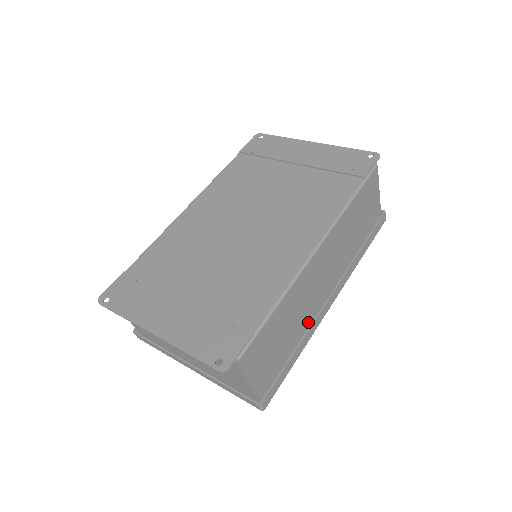
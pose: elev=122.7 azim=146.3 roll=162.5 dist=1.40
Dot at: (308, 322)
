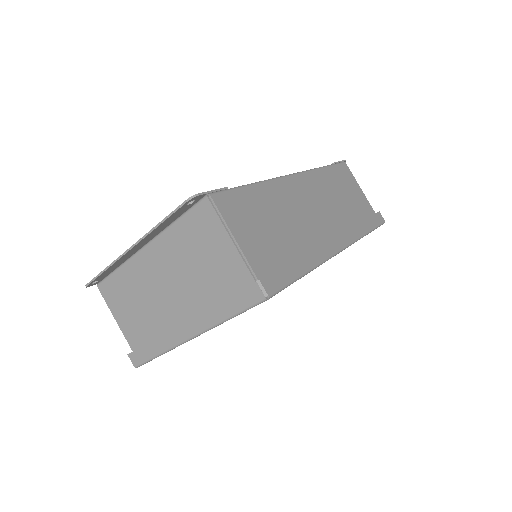
Dot at: (311, 246)
